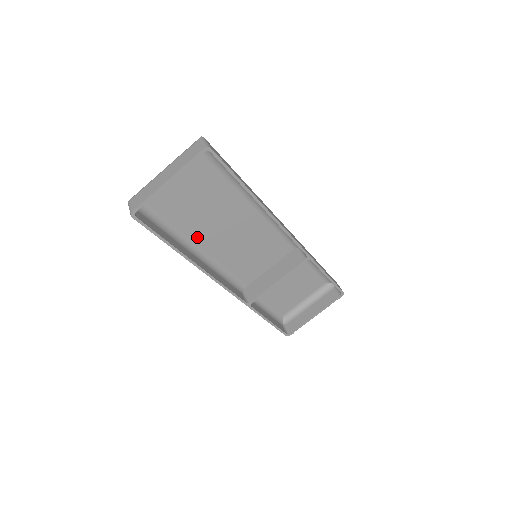
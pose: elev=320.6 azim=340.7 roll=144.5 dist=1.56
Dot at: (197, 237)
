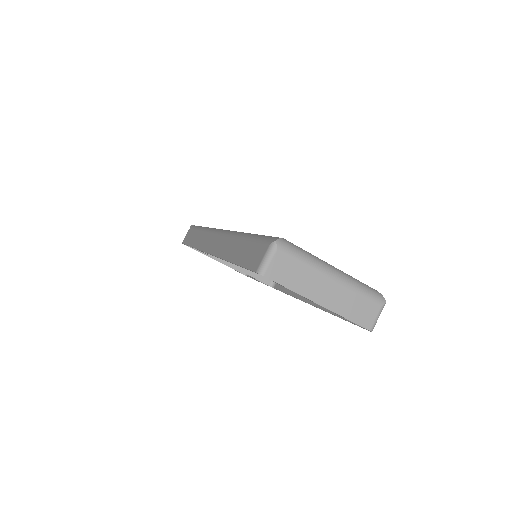
Dot at: occluded
